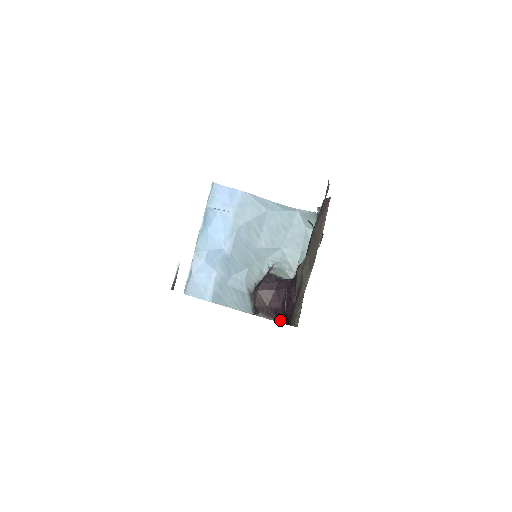
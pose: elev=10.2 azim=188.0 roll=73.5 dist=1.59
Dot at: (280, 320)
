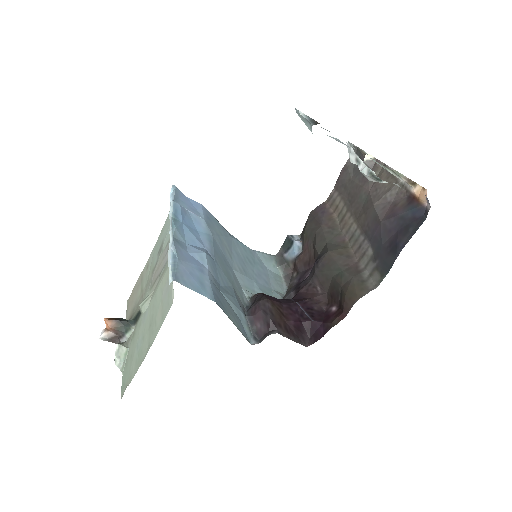
Dot at: (303, 342)
